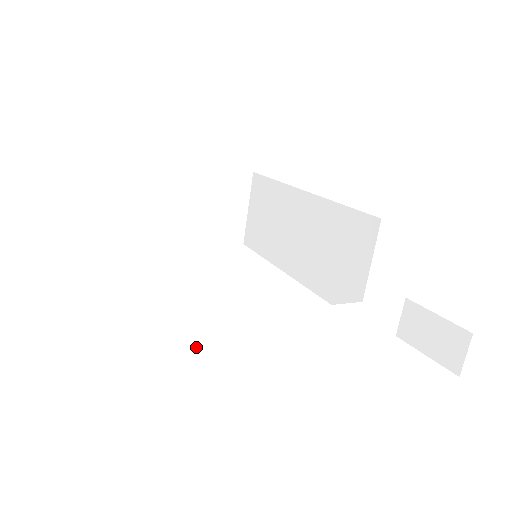
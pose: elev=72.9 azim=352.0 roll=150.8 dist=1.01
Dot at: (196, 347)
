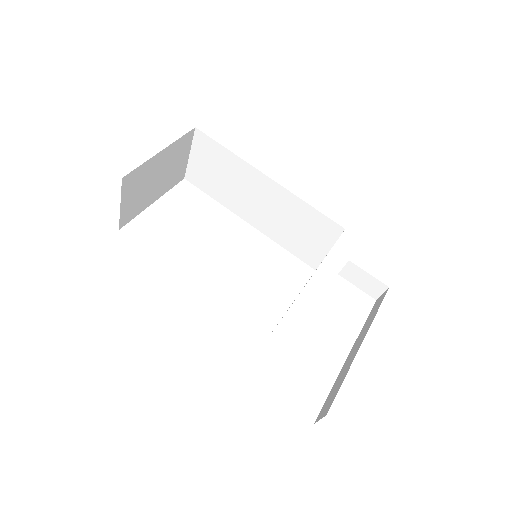
Dot at: occluded
